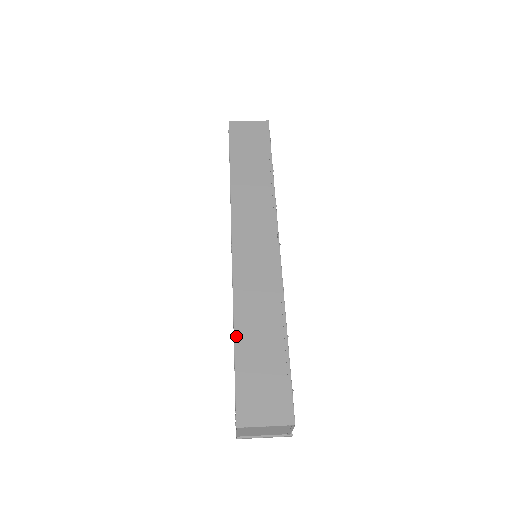
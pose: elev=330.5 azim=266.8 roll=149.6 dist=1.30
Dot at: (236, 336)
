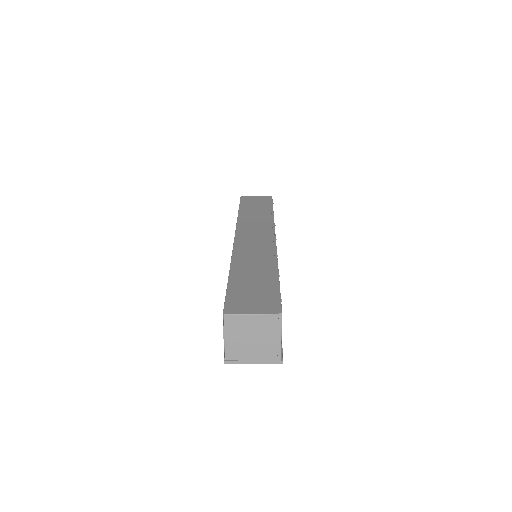
Dot at: (231, 272)
